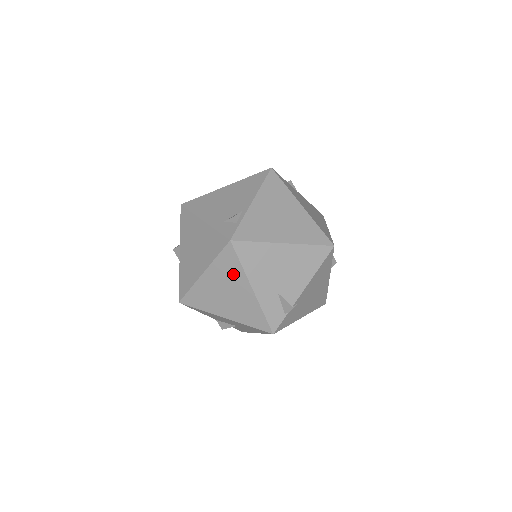
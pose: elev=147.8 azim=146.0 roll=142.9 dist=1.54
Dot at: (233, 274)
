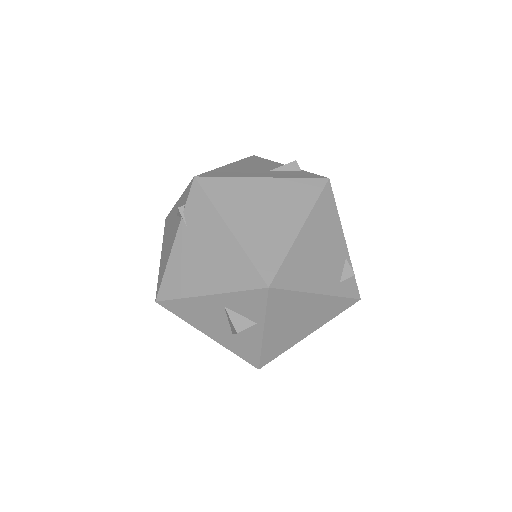
Dot at: occluded
